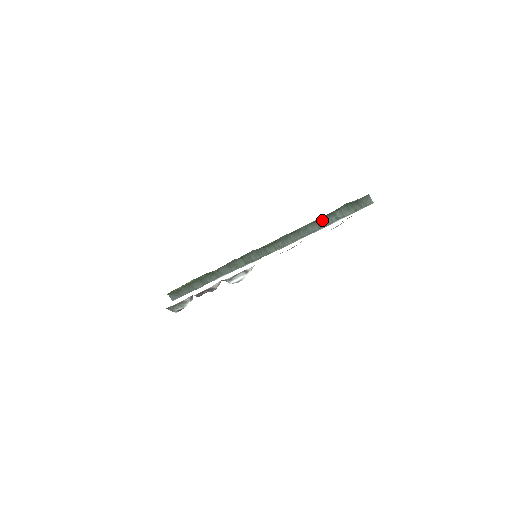
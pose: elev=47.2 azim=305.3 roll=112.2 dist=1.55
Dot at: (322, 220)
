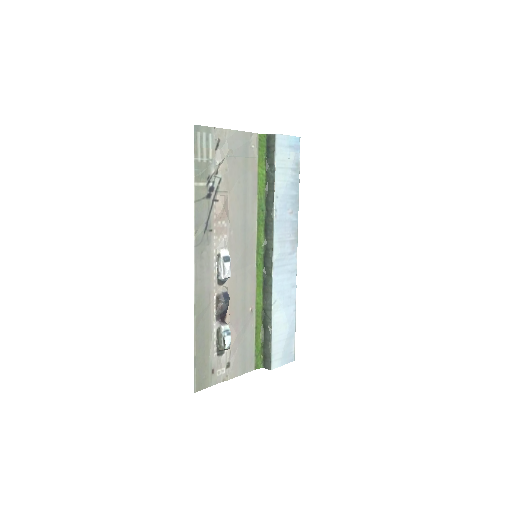
Dot at: (269, 185)
